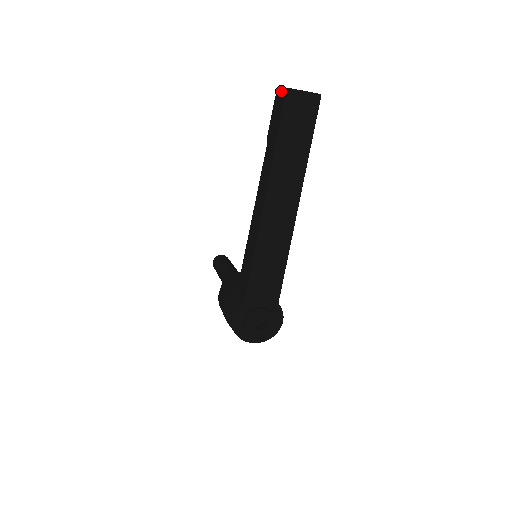
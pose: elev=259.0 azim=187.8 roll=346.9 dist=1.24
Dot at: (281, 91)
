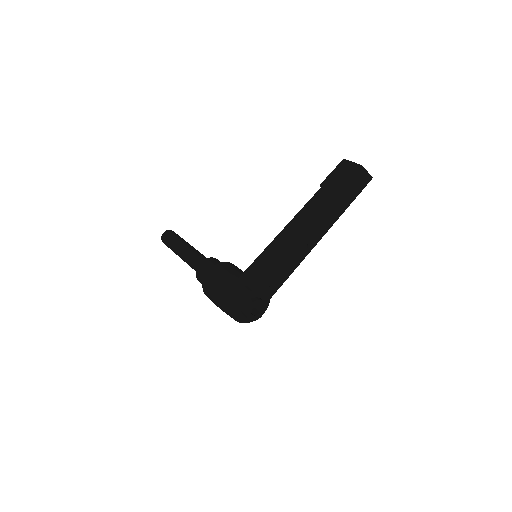
Dot at: (352, 162)
